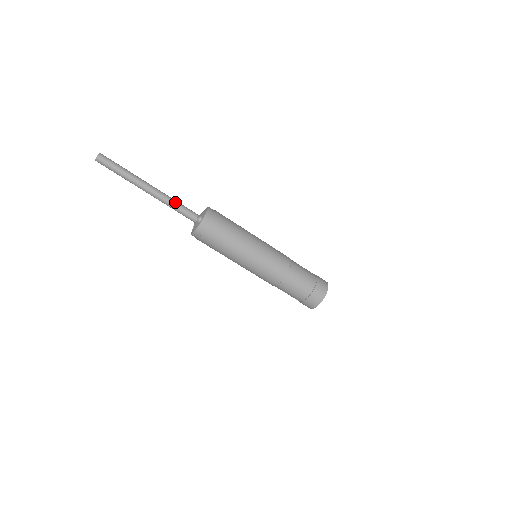
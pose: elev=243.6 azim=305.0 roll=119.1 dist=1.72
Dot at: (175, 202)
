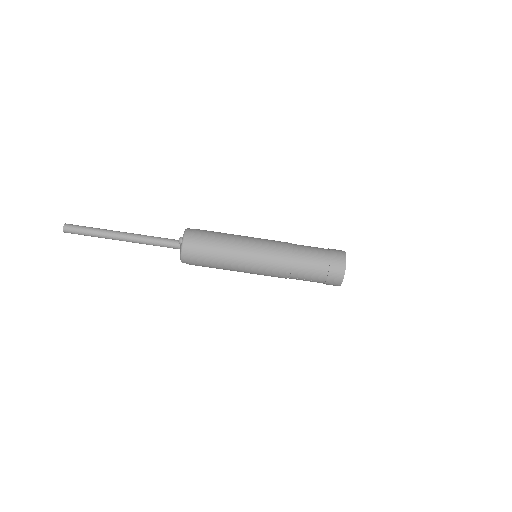
Dot at: (152, 237)
